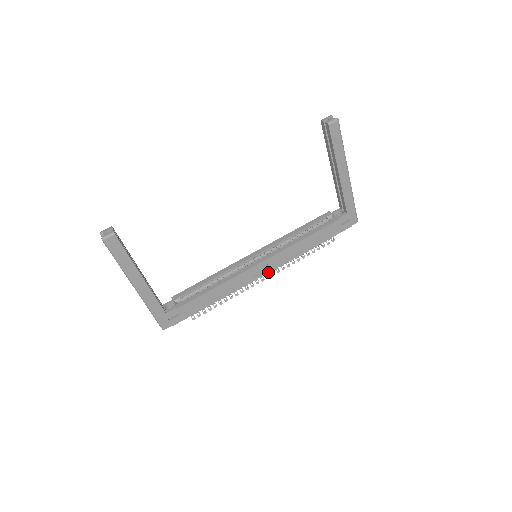
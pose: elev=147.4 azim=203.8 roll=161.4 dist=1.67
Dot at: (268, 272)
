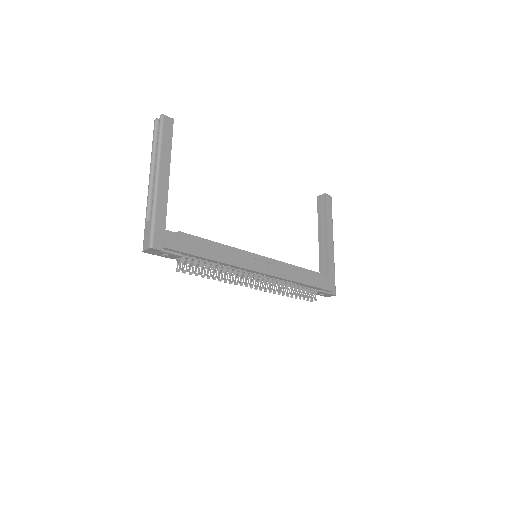
Dot at: (266, 273)
